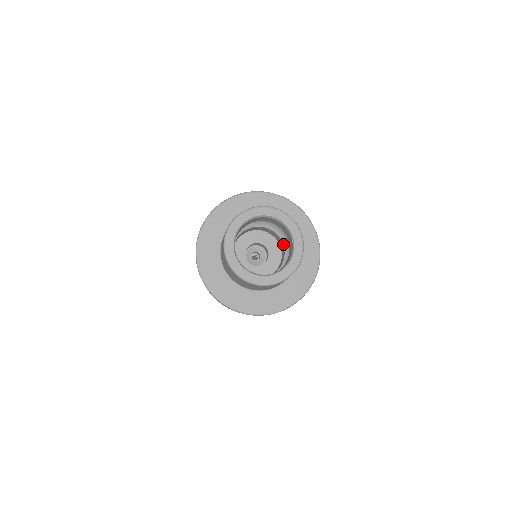
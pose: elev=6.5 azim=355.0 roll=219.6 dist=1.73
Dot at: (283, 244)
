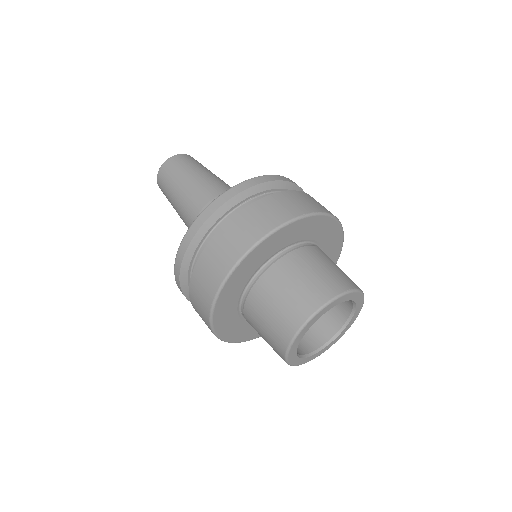
Dot at: occluded
